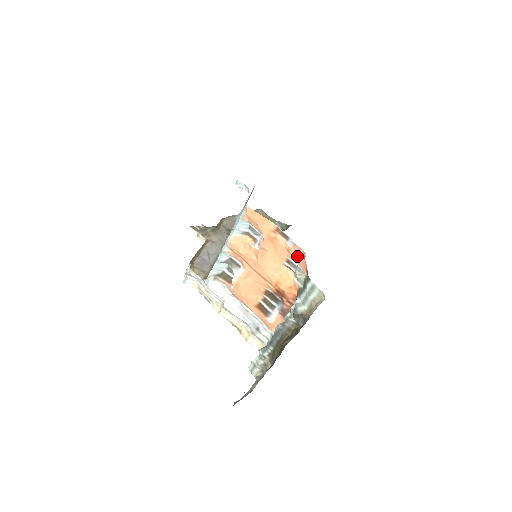
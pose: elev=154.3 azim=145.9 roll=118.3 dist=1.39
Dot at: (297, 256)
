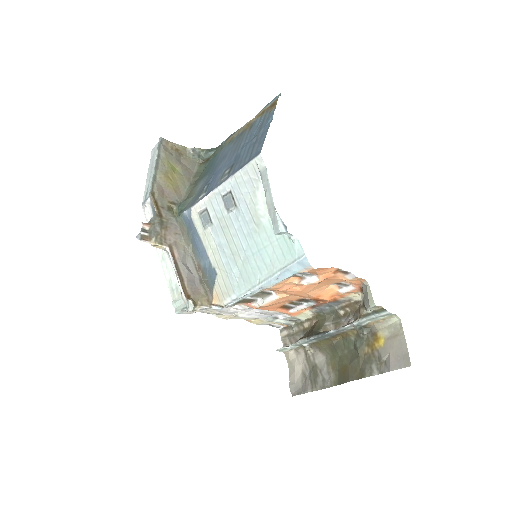
Dot at: (352, 281)
